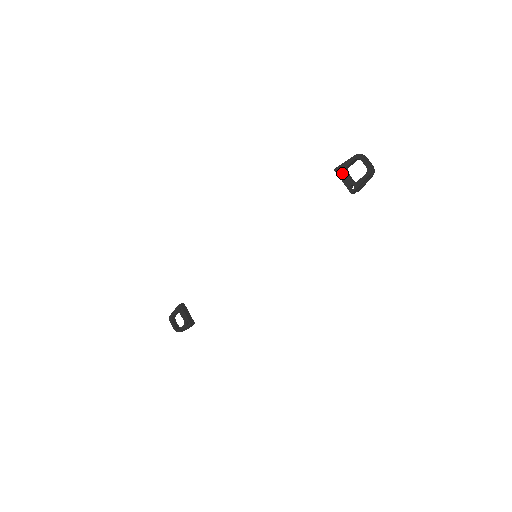
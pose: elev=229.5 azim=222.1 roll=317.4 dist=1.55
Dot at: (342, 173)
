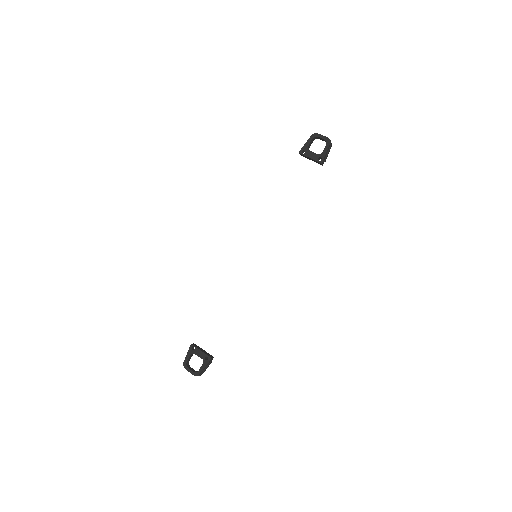
Dot at: (307, 152)
